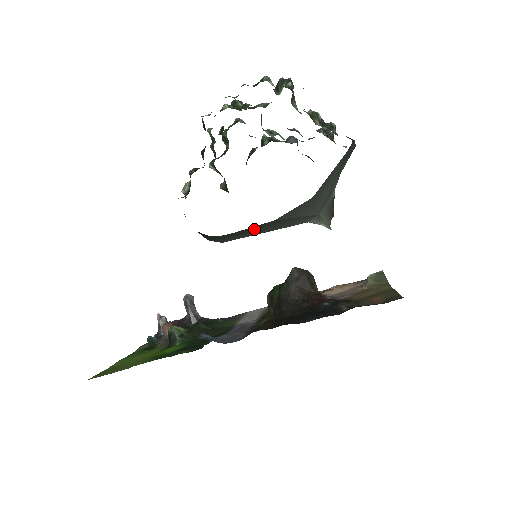
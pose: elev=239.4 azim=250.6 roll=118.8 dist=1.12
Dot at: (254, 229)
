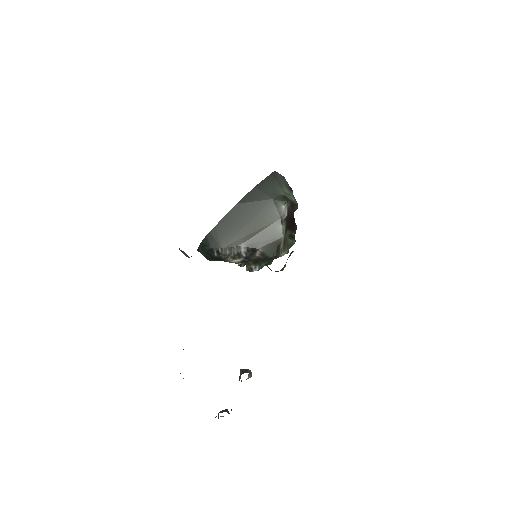
Dot at: (232, 221)
